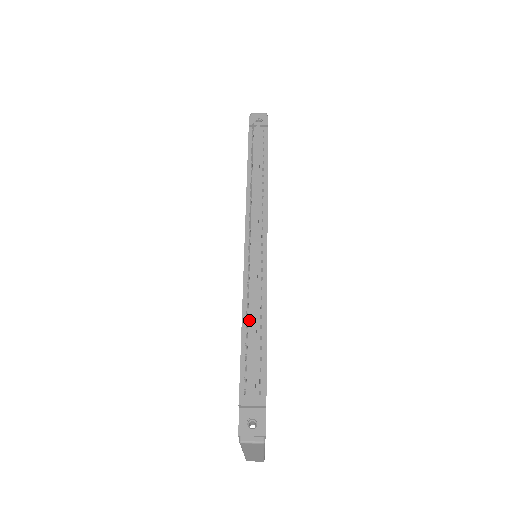
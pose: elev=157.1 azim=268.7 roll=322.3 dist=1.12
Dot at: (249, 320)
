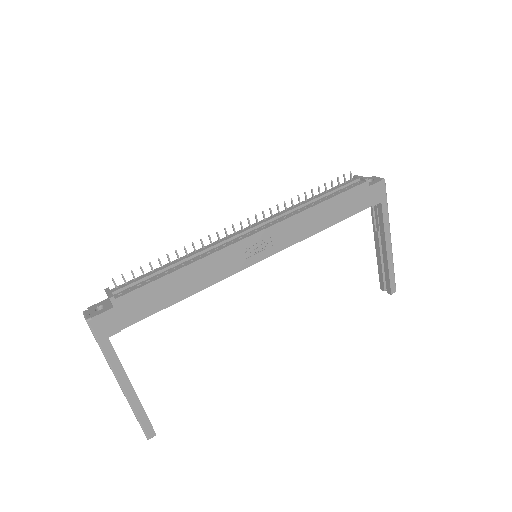
Dot at: (177, 262)
